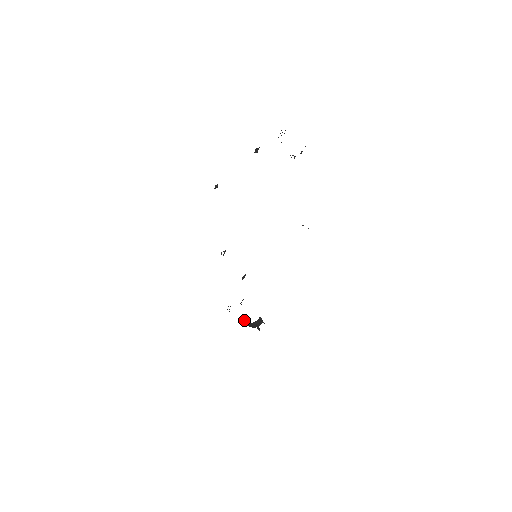
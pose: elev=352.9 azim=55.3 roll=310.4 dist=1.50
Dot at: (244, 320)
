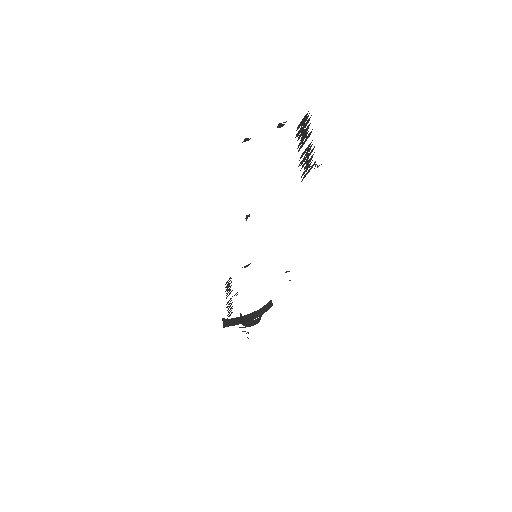
Dot at: (228, 319)
